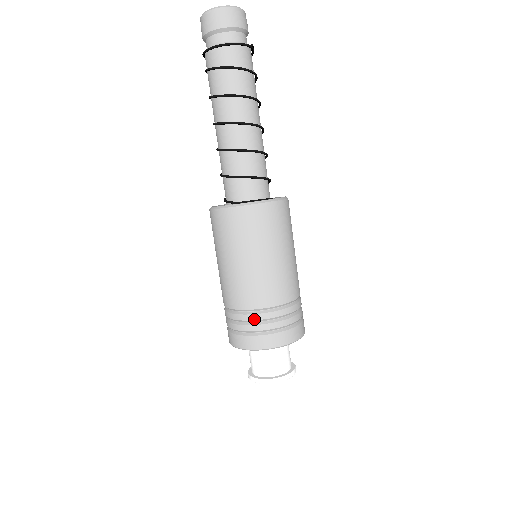
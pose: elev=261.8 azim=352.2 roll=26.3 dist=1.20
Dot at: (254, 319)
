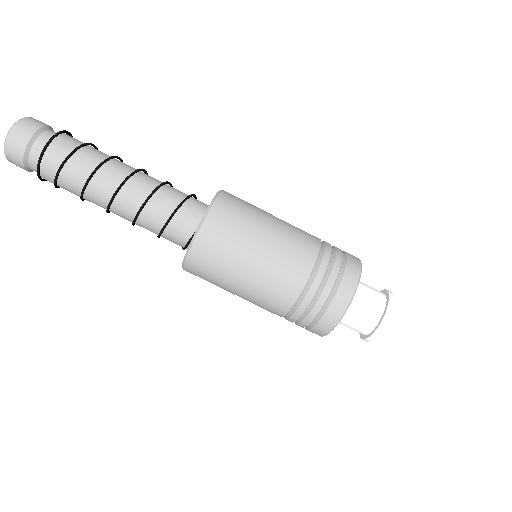
Dot at: (317, 286)
